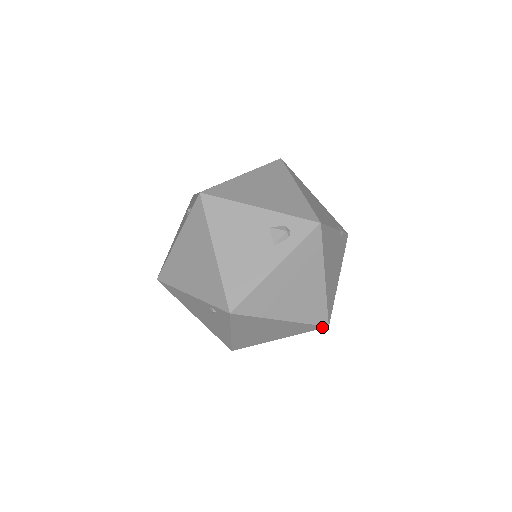
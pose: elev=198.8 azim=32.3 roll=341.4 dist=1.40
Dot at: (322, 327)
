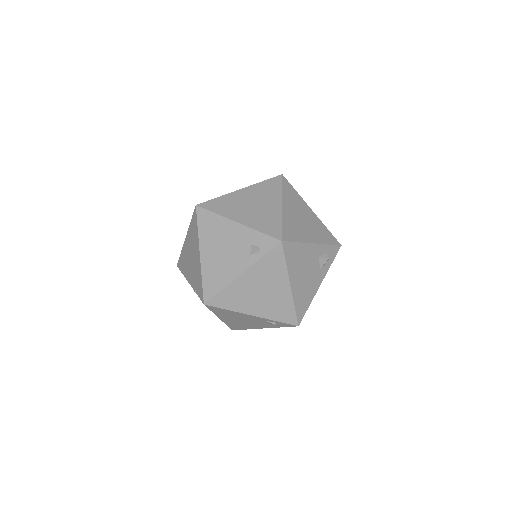
Dot at: occluded
